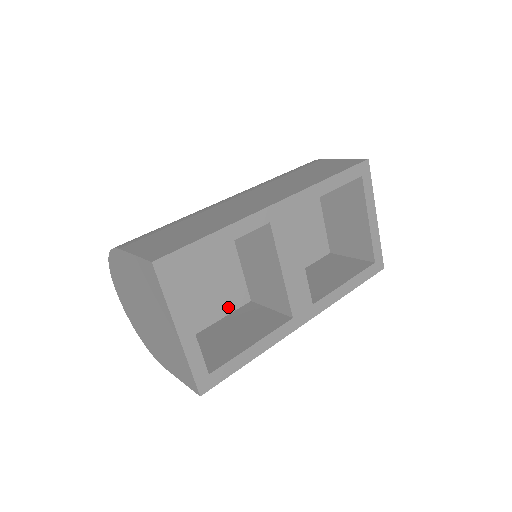
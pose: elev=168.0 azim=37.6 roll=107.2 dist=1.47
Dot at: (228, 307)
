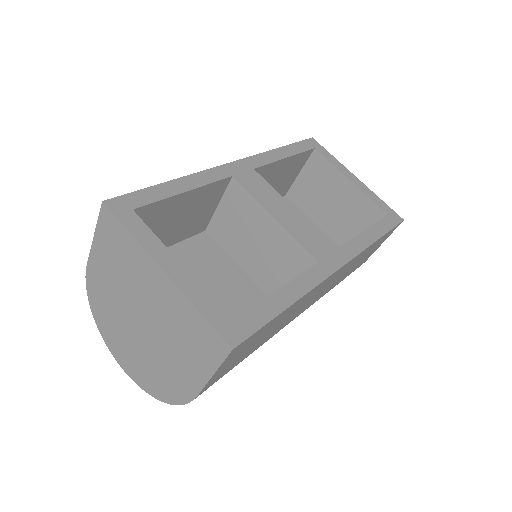
Dot at: occluded
